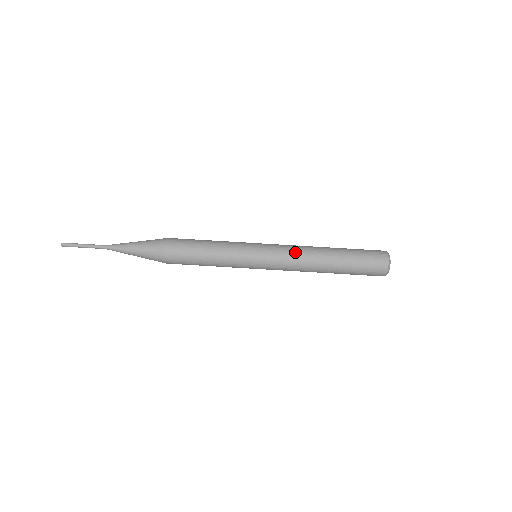
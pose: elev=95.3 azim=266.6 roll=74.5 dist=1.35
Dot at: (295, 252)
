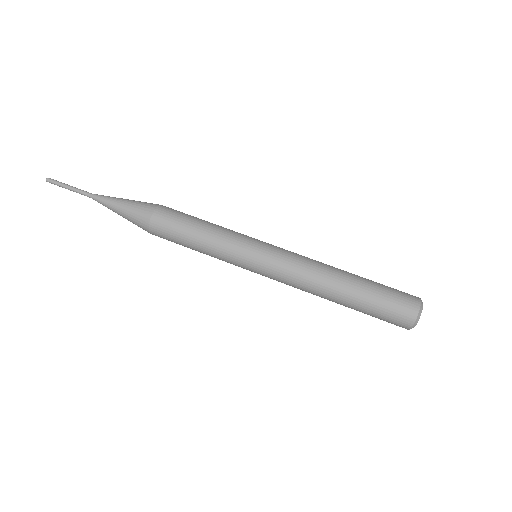
Dot at: (299, 274)
